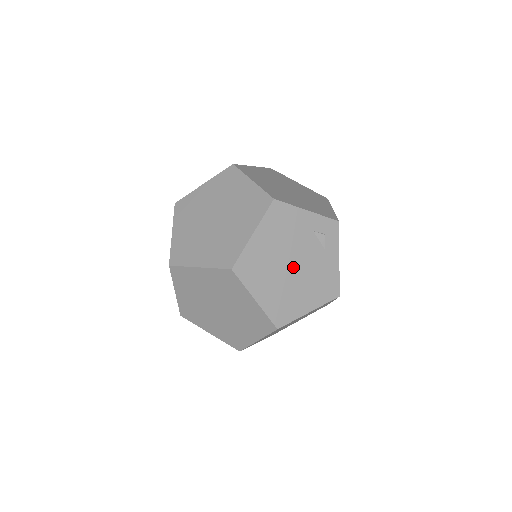
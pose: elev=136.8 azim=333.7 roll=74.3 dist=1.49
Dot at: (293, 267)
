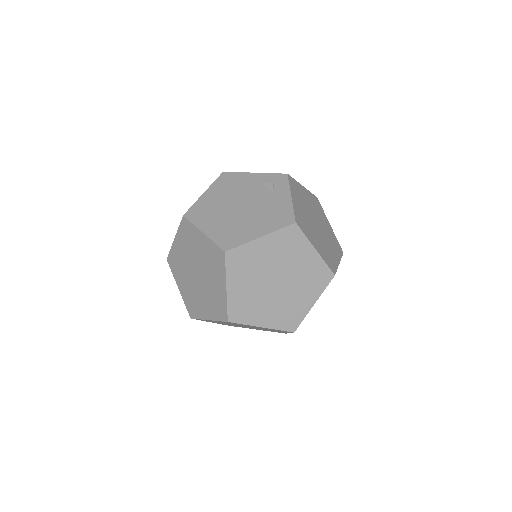
Dot at: (241, 208)
